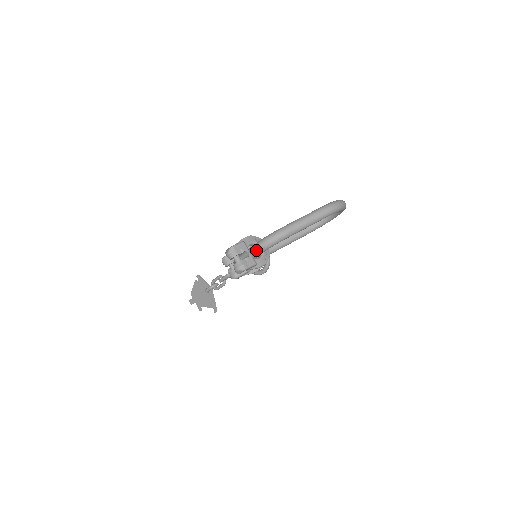
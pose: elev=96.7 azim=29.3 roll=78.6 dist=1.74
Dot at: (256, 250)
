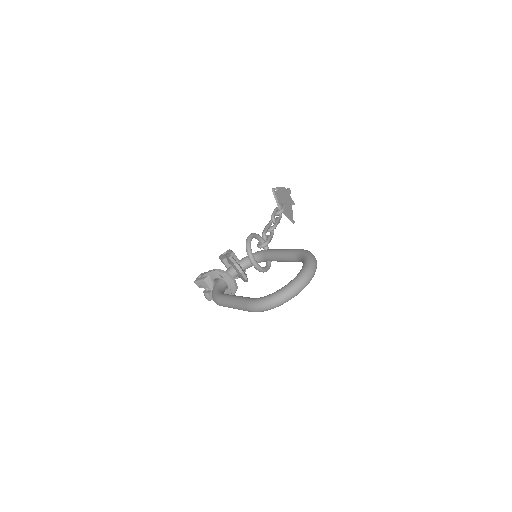
Dot at: occluded
